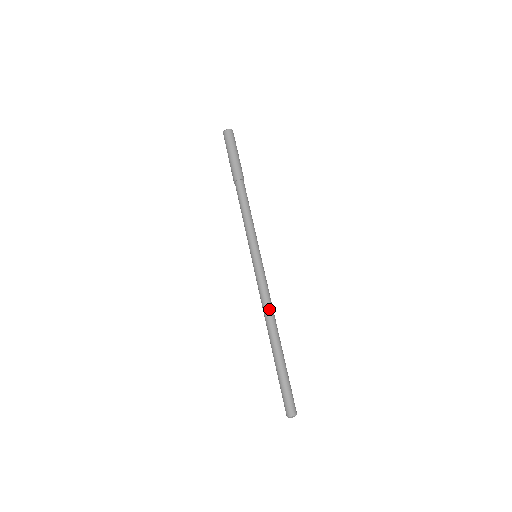
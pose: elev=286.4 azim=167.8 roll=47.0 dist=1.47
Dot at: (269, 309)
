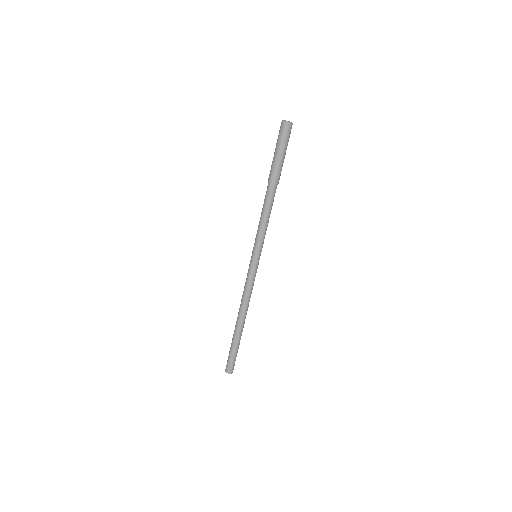
Dot at: (247, 303)
